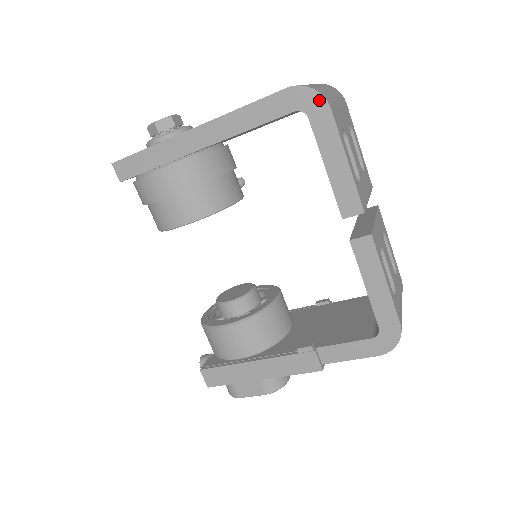
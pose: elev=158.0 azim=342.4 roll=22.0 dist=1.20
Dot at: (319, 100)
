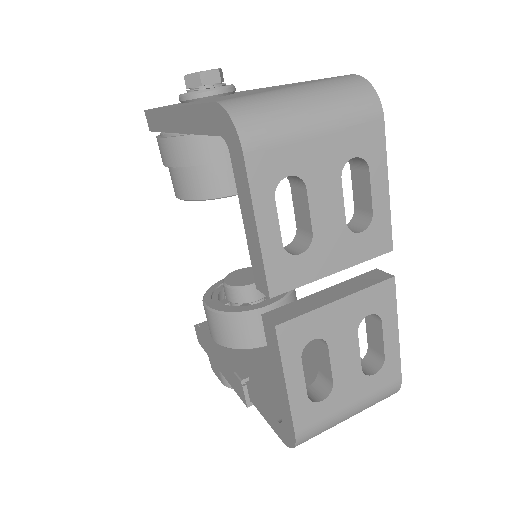
Dot at: (235, 135)
